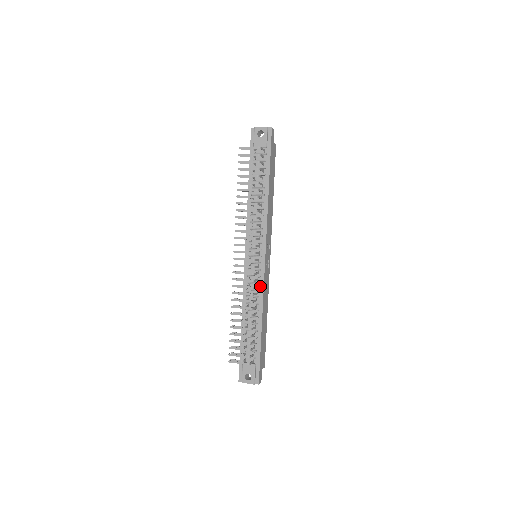
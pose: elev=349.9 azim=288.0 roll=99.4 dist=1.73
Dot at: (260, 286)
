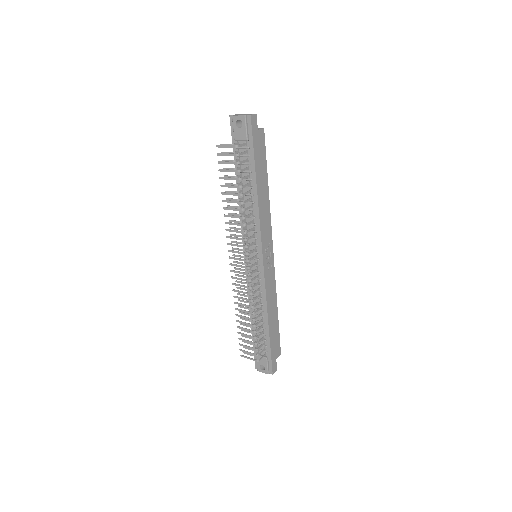
Dot at: (262, 288)
